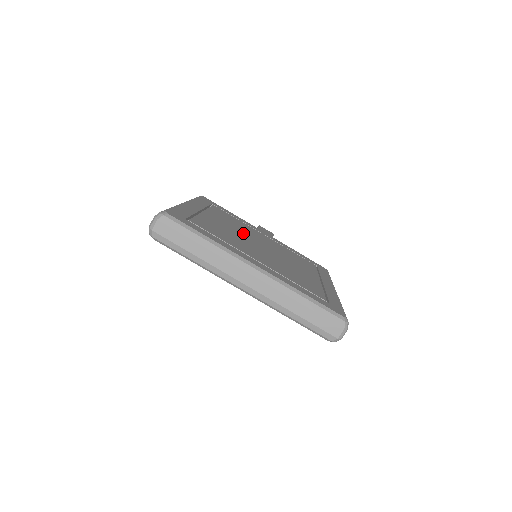
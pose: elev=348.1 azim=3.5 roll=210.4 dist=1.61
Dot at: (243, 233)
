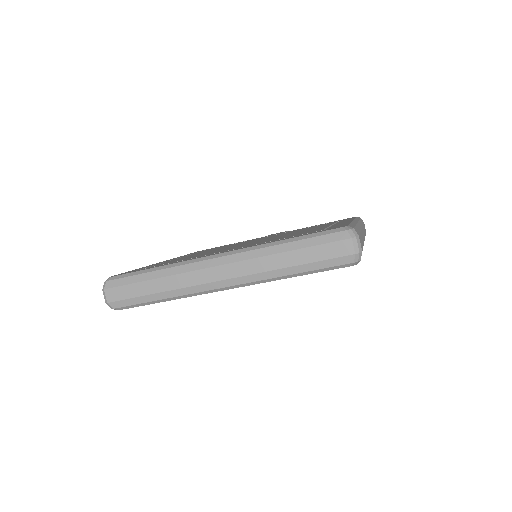
Dot at: (230, 246)
